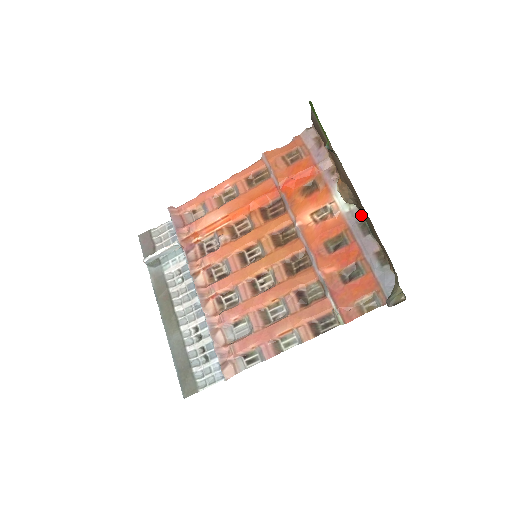
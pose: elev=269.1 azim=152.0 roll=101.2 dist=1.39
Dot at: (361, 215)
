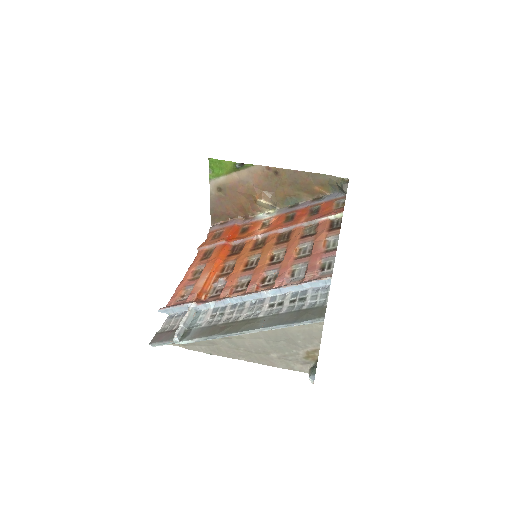
Dot at: (285, 207)
